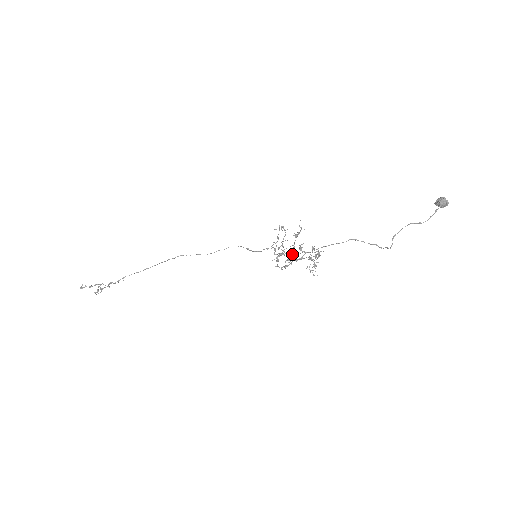
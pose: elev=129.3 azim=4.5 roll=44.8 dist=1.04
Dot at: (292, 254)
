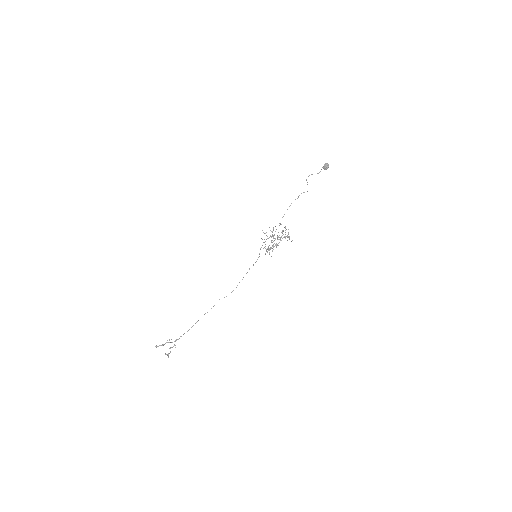
Dot at: (273, 238)
